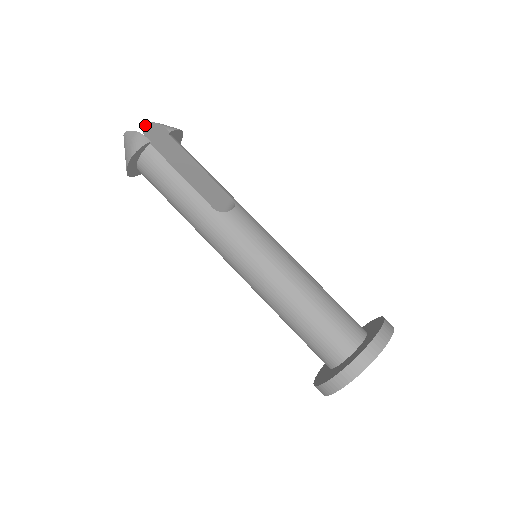
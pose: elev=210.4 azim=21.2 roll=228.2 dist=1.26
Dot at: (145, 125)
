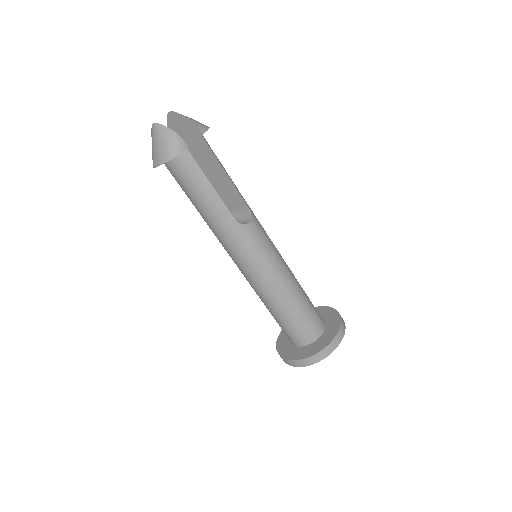
Dot at: (173, 113)
